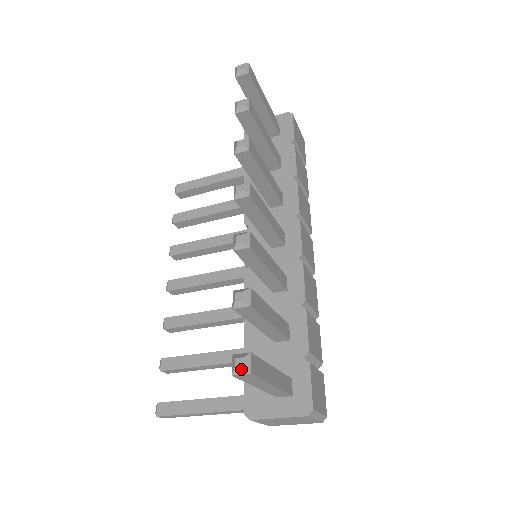
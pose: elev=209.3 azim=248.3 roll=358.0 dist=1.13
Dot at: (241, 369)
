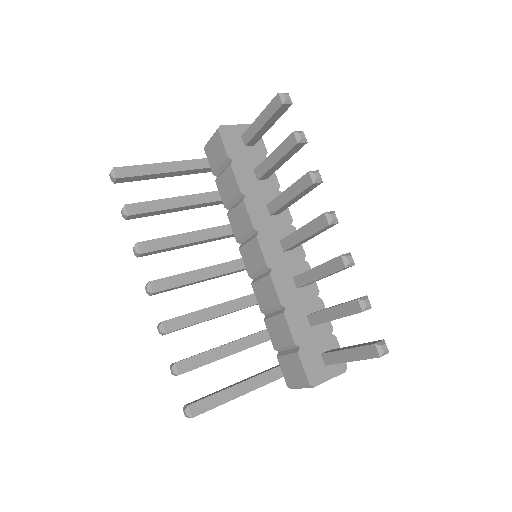
Dot at: (387, 352)
